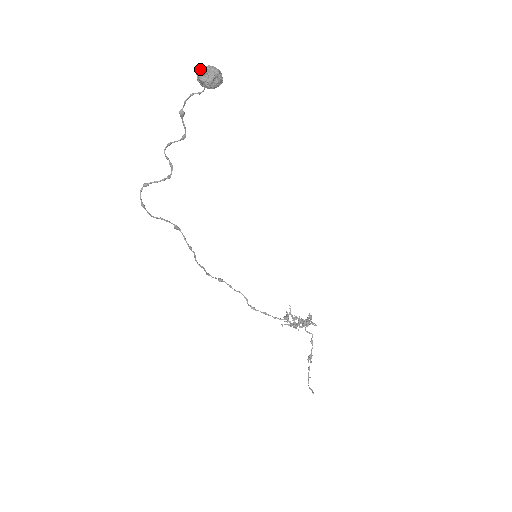
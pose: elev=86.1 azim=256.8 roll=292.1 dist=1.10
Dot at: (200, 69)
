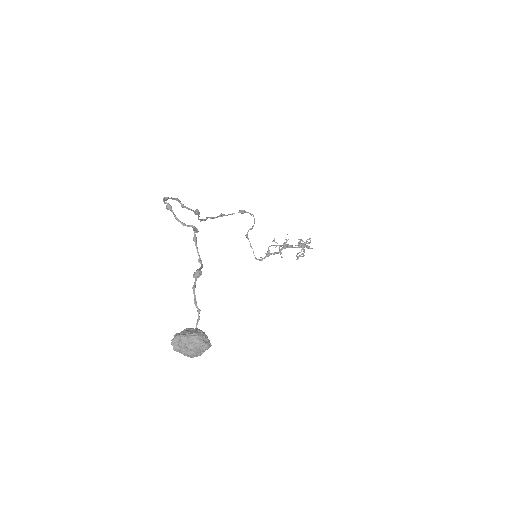
Dot at: (181, 341)
